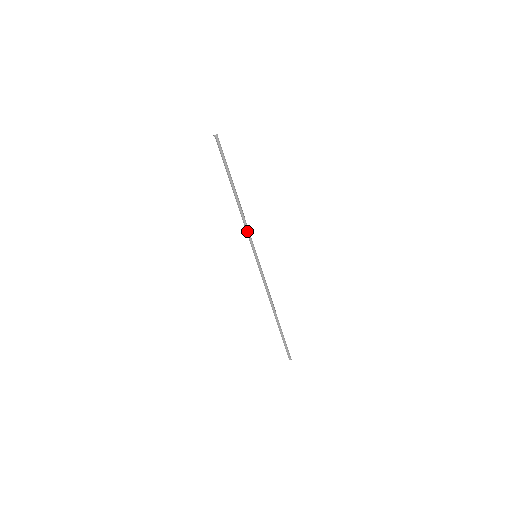
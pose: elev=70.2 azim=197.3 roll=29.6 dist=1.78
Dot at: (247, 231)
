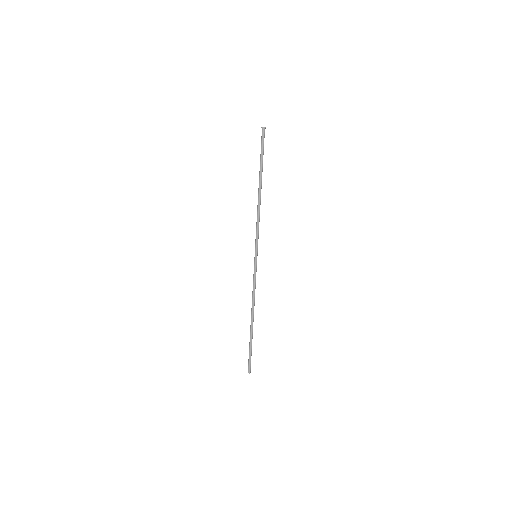
Dot at: (256, 228)
